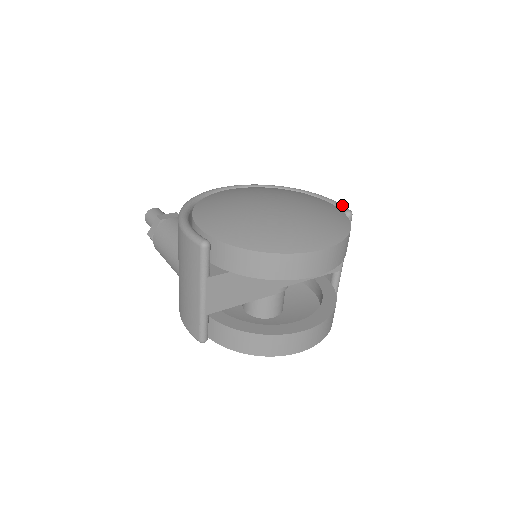
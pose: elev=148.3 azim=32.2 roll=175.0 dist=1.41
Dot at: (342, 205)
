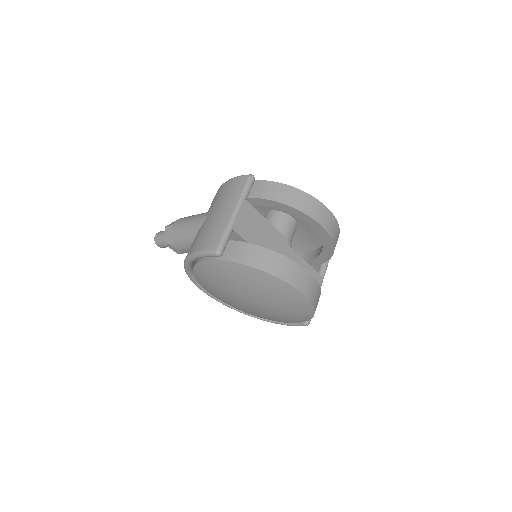
Dot at: occluded
